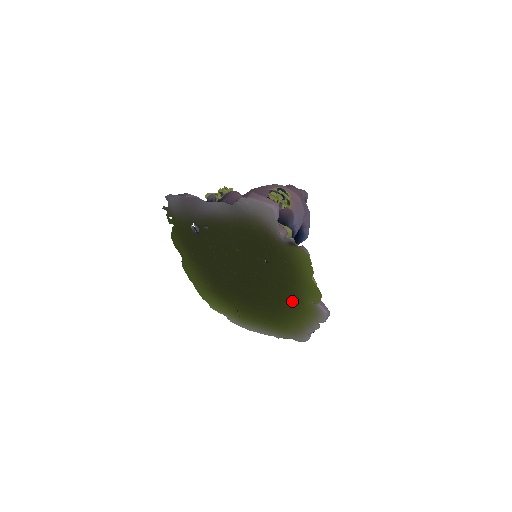
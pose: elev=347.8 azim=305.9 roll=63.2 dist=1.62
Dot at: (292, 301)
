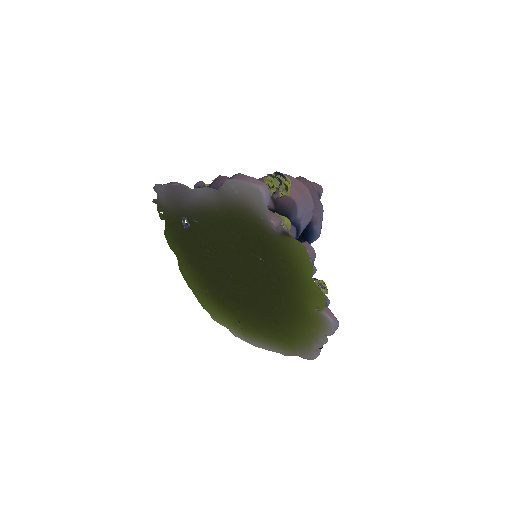
Dot at: (294, 308)
